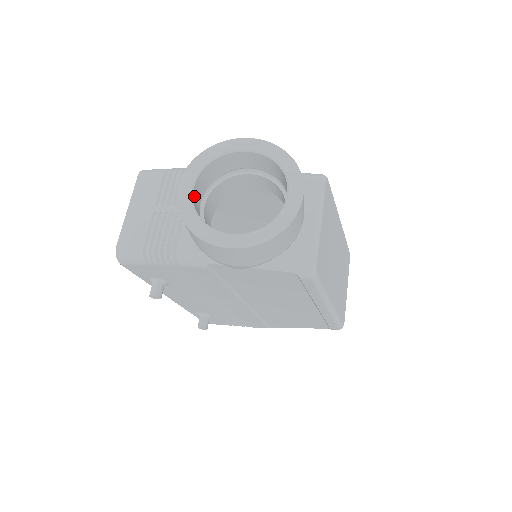
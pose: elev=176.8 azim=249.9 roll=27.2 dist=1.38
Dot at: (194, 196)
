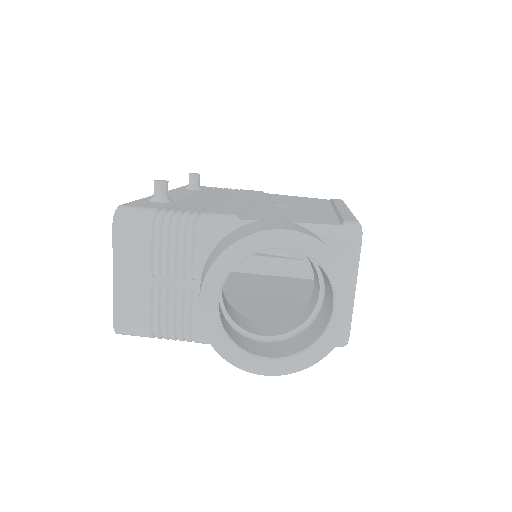
Dot at: (219, 308)
